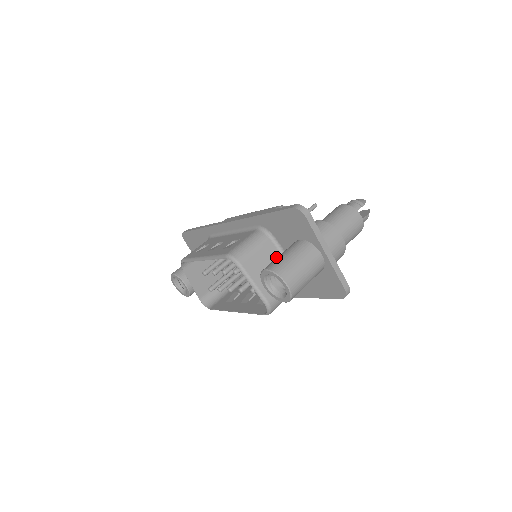
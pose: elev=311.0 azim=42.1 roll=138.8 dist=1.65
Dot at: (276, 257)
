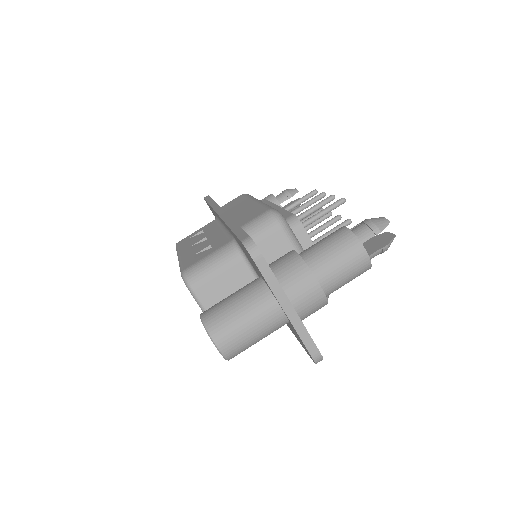
Dot at: (247, 283)
